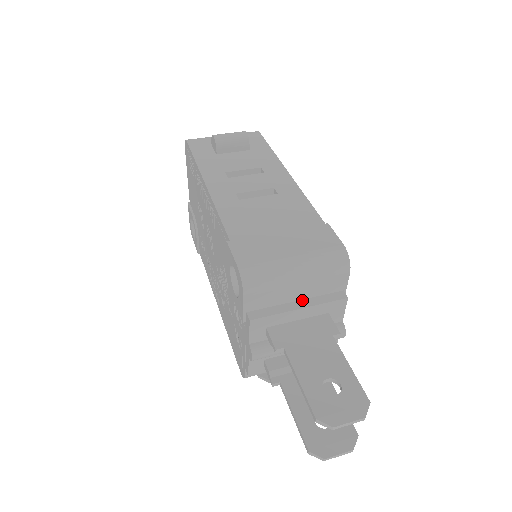
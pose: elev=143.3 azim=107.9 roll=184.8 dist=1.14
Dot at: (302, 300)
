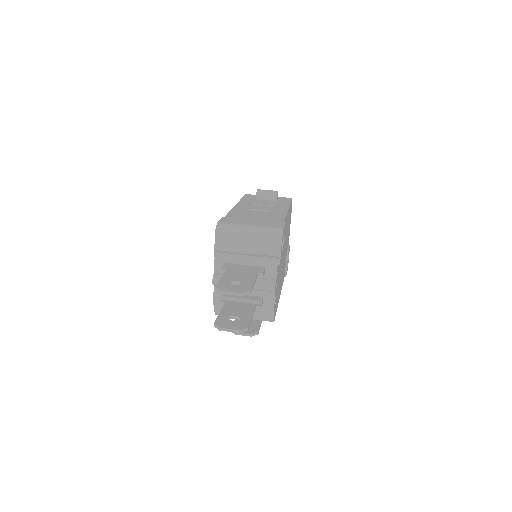
Dot at: (251, 254)
